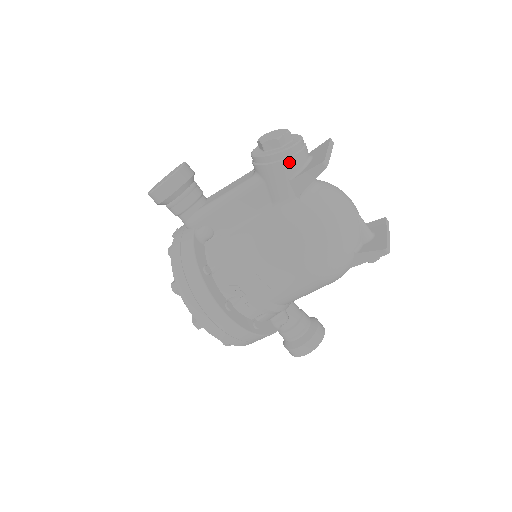
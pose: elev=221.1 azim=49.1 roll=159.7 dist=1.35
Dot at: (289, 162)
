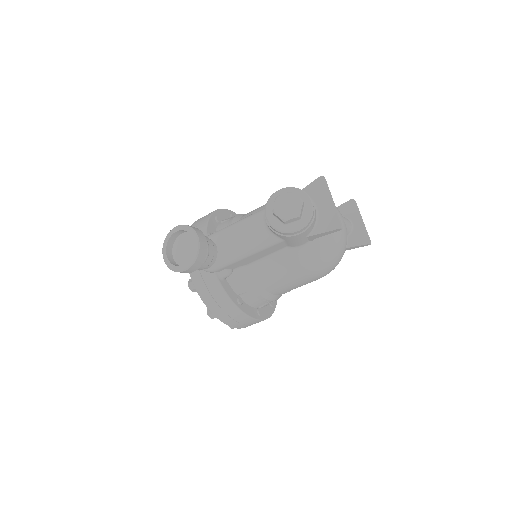
Dot at: (309, 229)
